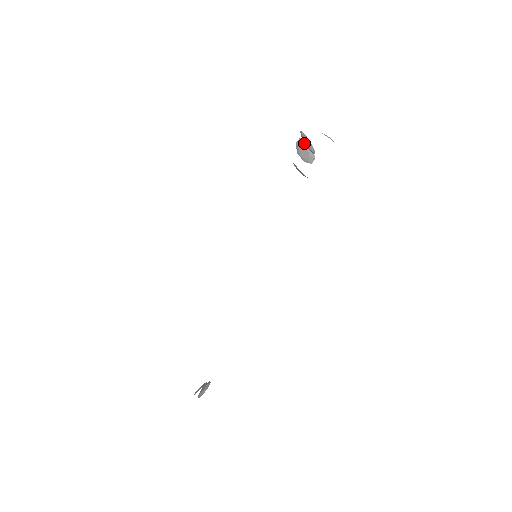
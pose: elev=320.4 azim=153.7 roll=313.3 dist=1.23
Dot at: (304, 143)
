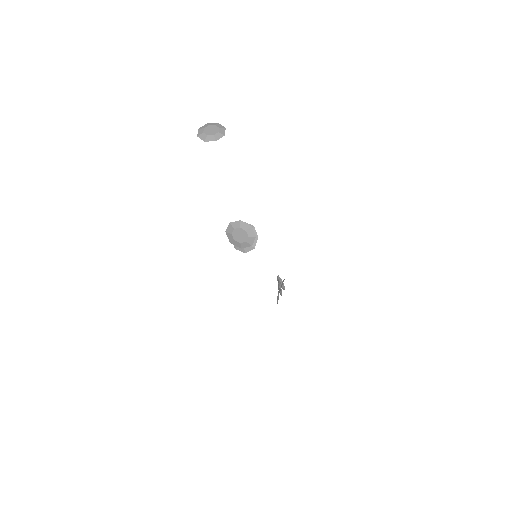
Dot at: (235, 231)
